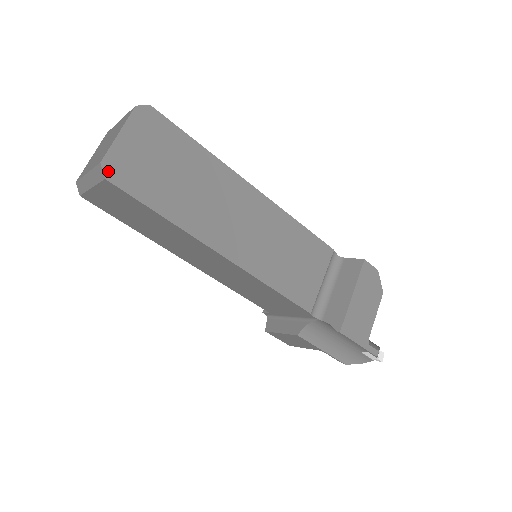
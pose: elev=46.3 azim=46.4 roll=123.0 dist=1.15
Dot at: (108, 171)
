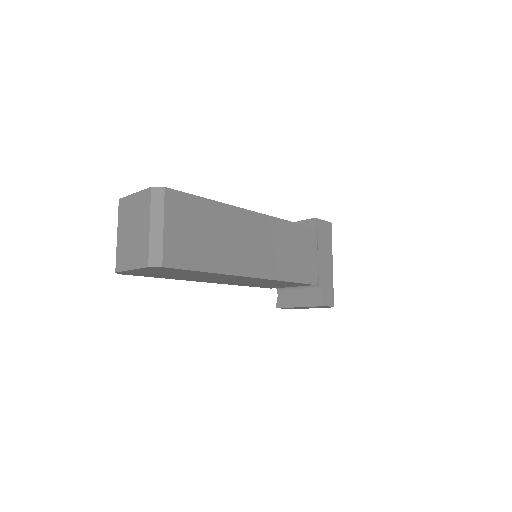
Dot at: (121, 273)
